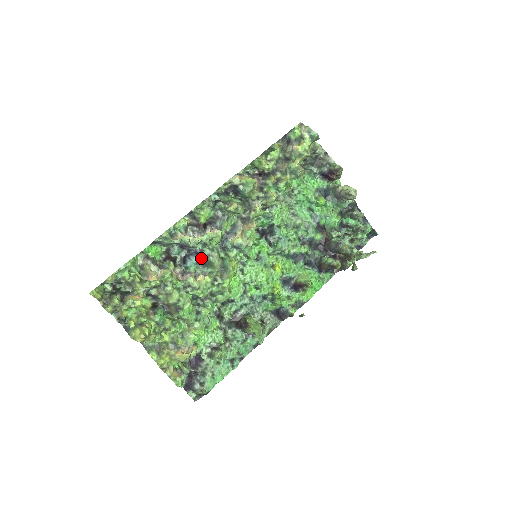
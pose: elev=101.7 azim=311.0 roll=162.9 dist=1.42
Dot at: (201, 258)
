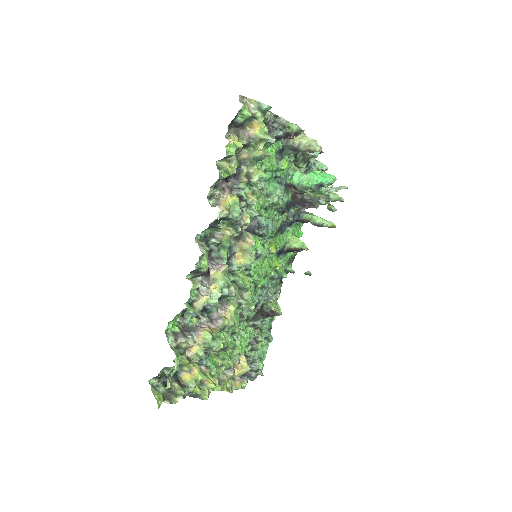
Dot at: occluded
